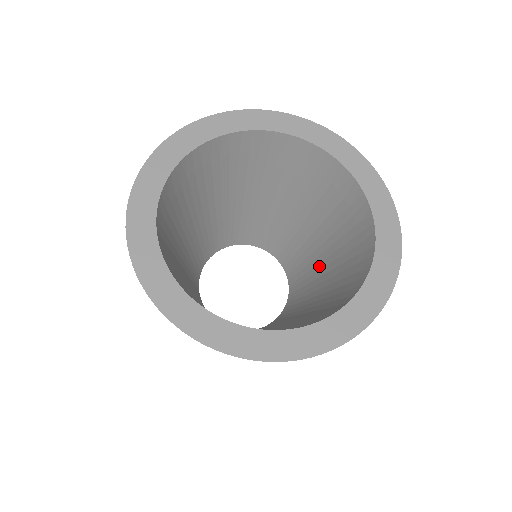
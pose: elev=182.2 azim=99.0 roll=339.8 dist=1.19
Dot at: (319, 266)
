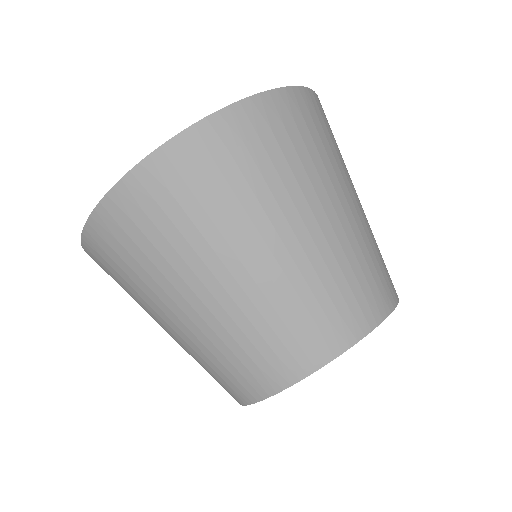
Dot at: occluded
